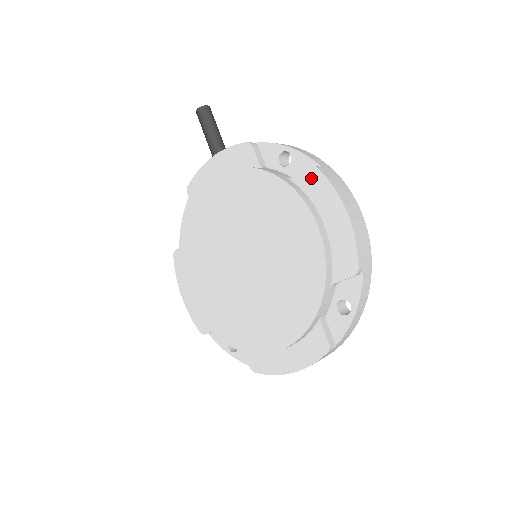
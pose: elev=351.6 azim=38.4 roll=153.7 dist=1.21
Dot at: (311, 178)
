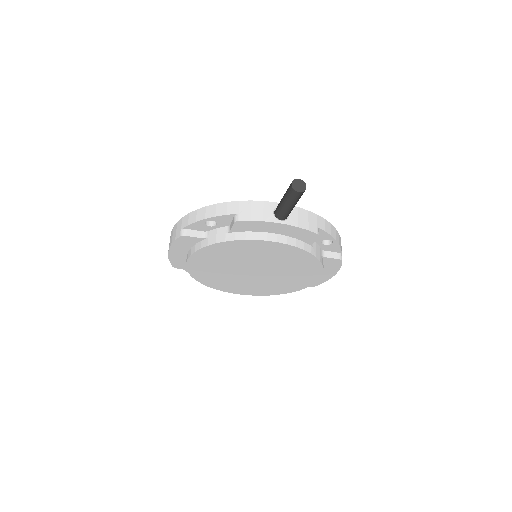
Dot at: (334, 262)
